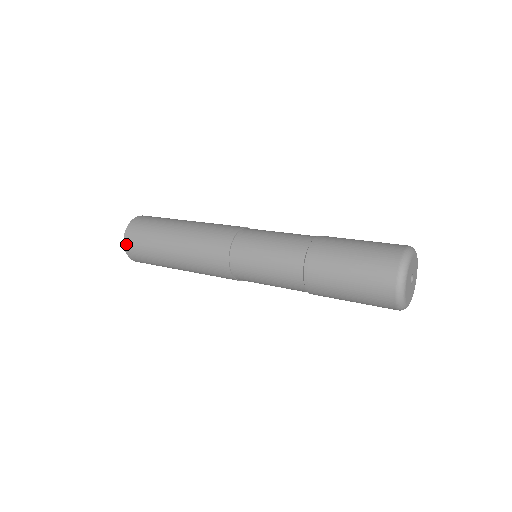
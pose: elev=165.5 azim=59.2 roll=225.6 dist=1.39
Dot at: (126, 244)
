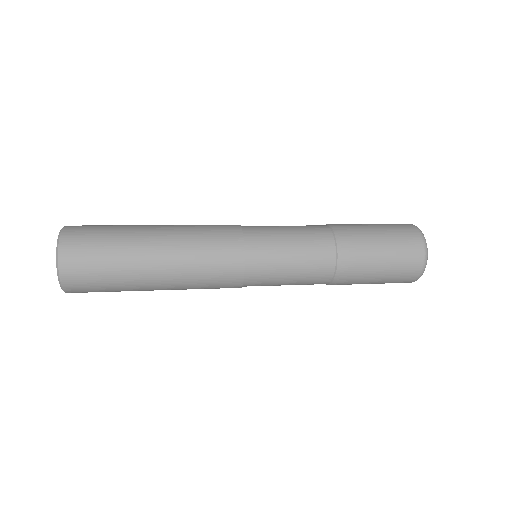
Dot at: (63, 255)
